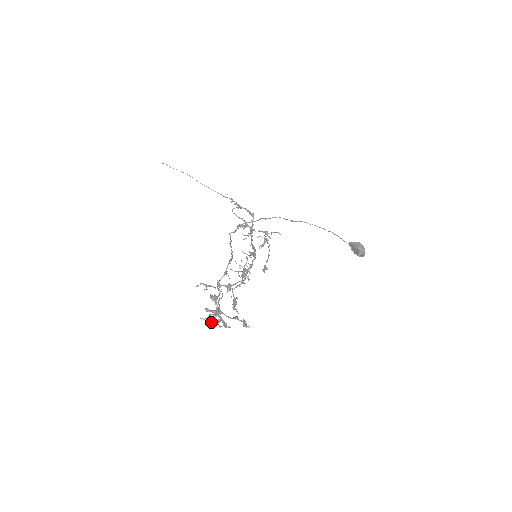
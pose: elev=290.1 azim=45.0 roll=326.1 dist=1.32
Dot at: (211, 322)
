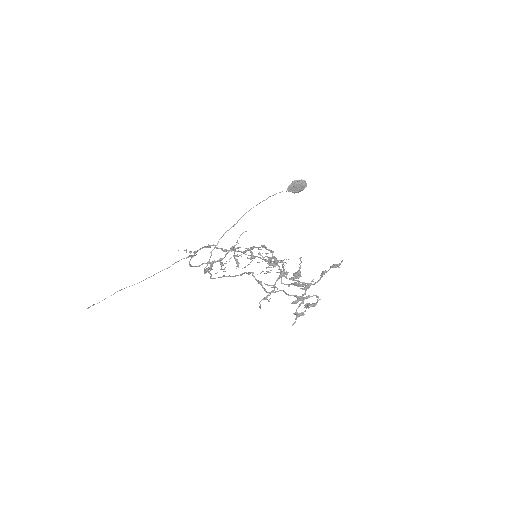
Dot at: occluded
